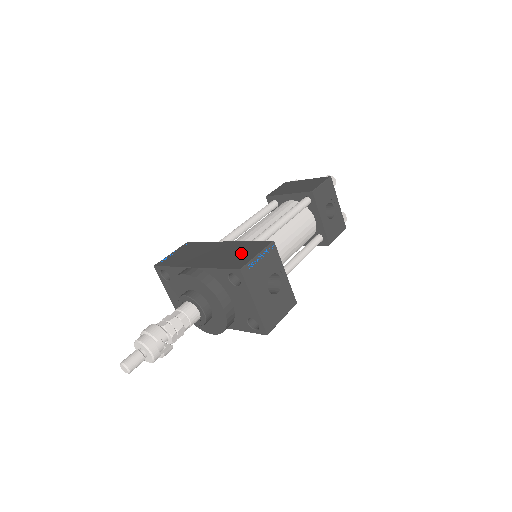
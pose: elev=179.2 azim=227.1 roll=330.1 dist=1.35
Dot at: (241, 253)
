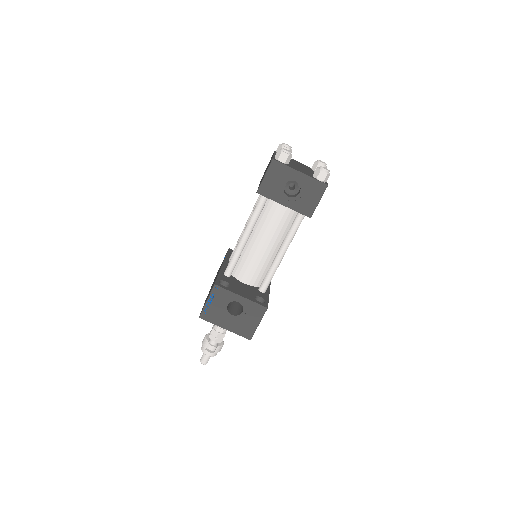
Dot at: occluded
